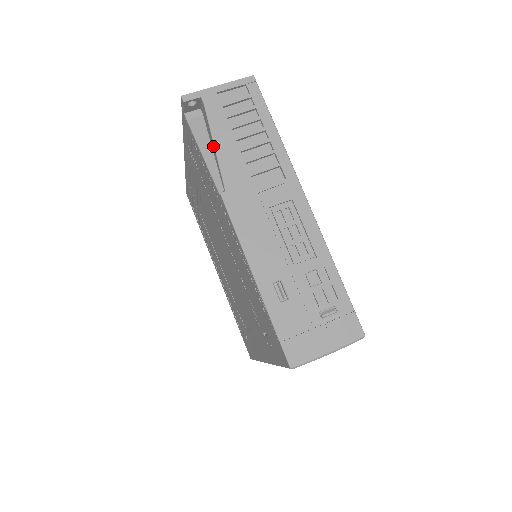
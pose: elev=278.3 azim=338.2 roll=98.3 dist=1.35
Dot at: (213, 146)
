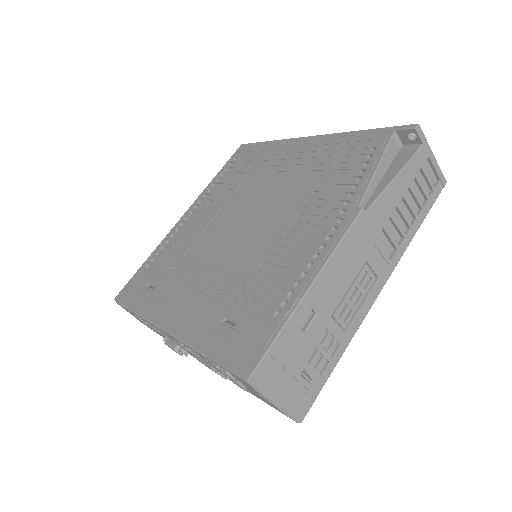
Dot at: (392, 177)
